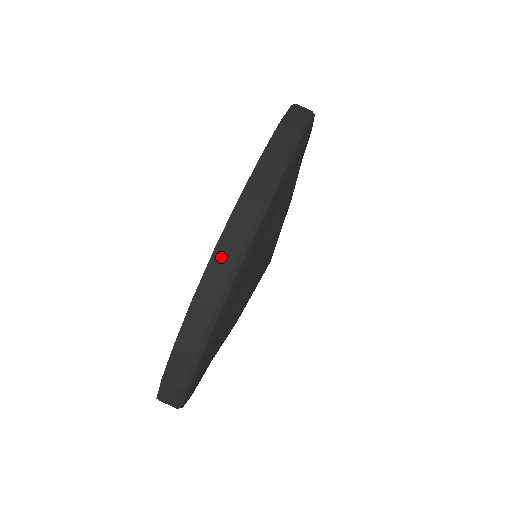
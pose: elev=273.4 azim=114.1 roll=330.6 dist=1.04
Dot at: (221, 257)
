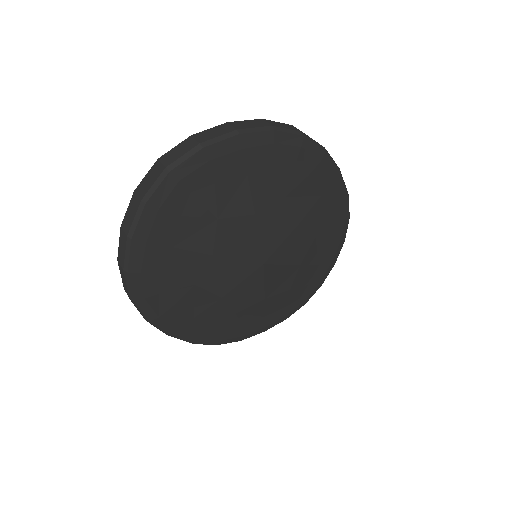
Dot at: (292, 127)
